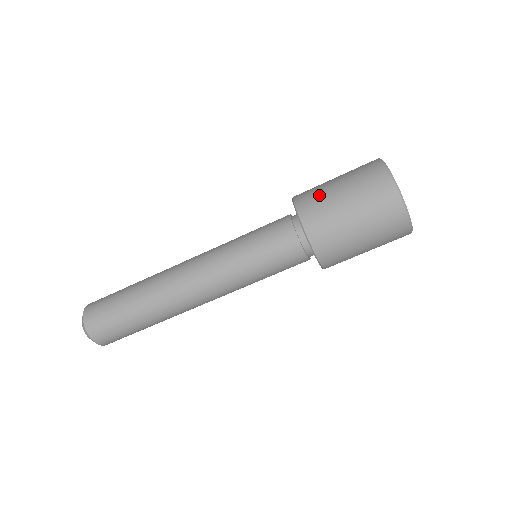
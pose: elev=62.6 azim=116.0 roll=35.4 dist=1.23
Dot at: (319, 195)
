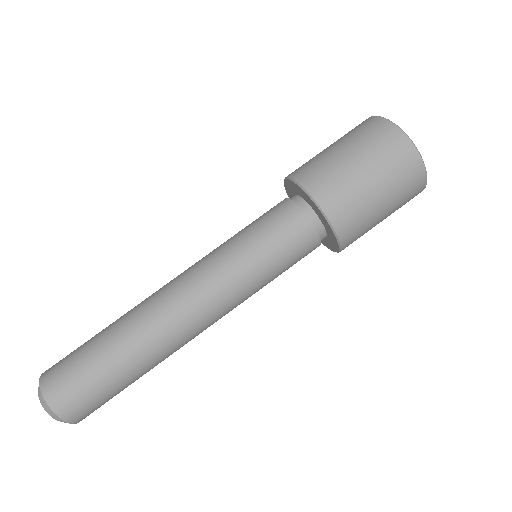
Dot at: occluded
